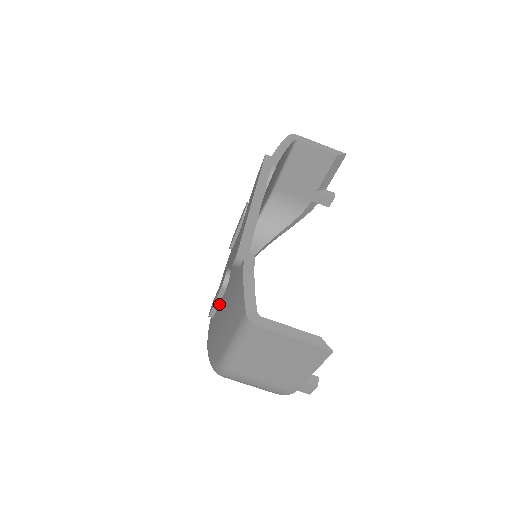
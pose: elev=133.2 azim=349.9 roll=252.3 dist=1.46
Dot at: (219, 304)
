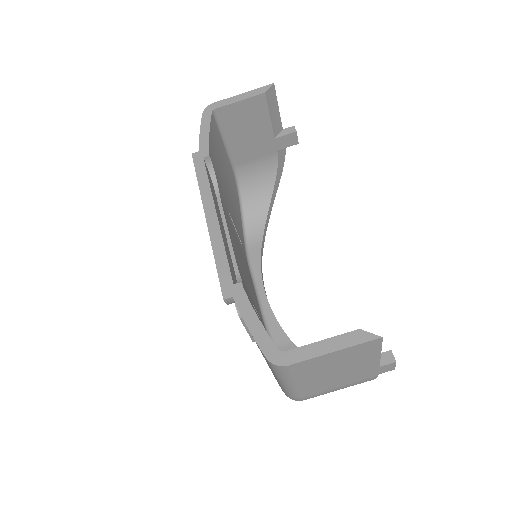
Dot at: occluded
